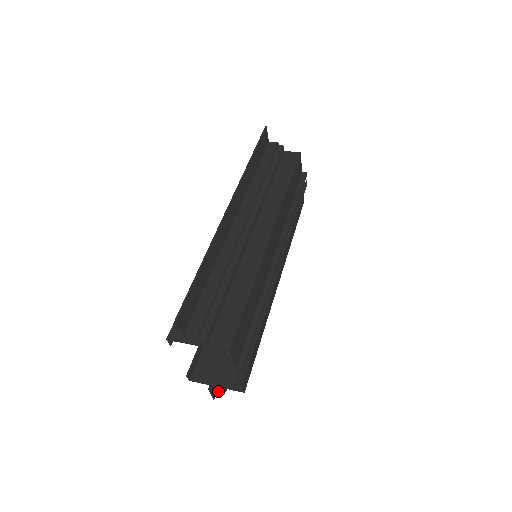
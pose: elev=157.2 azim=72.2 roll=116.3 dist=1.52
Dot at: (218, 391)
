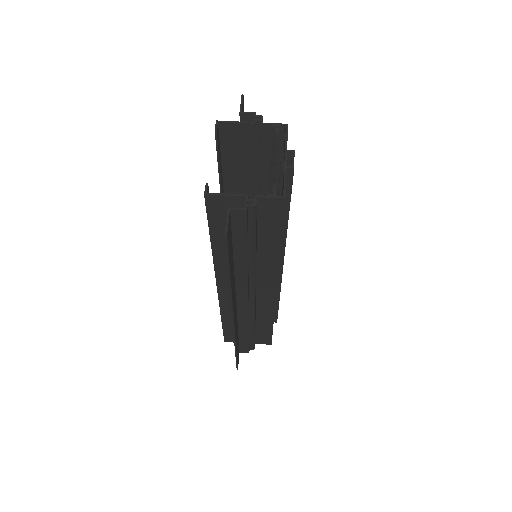
Dot at: occluded
